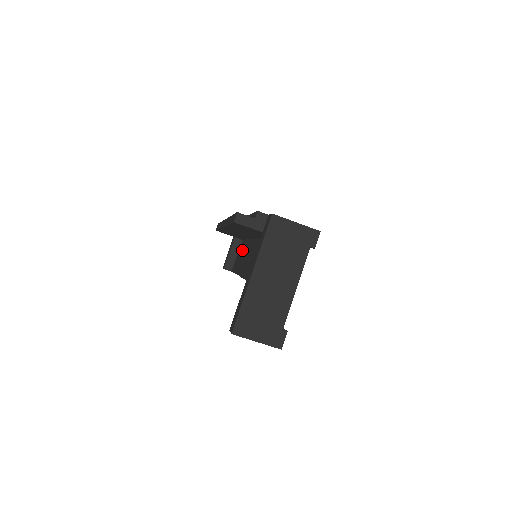
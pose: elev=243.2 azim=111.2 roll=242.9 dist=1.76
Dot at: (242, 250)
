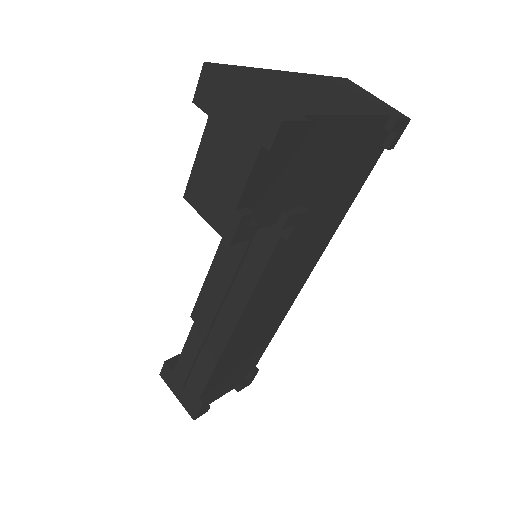
Dot at: occluded
